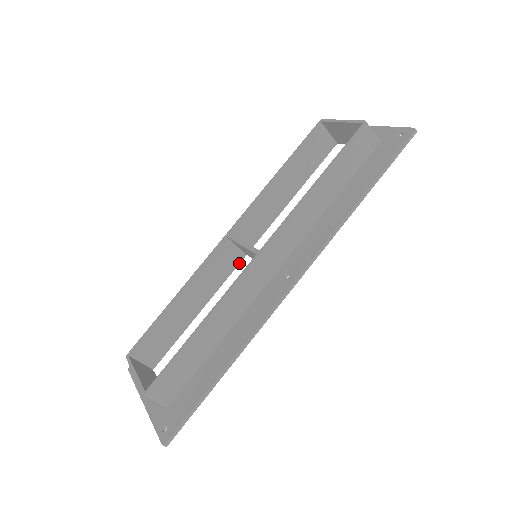
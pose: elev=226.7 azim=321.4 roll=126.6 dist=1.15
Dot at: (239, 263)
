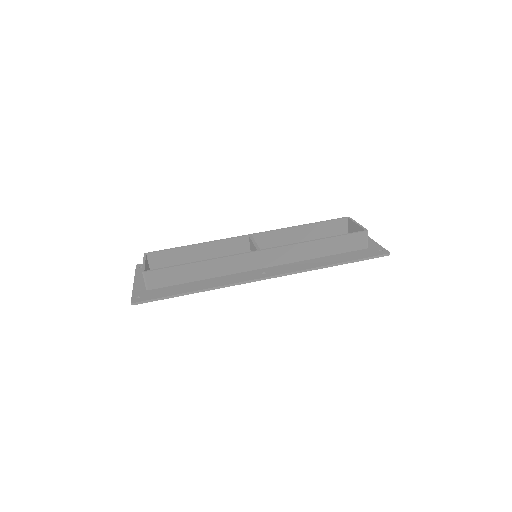
Dot at: occluded
